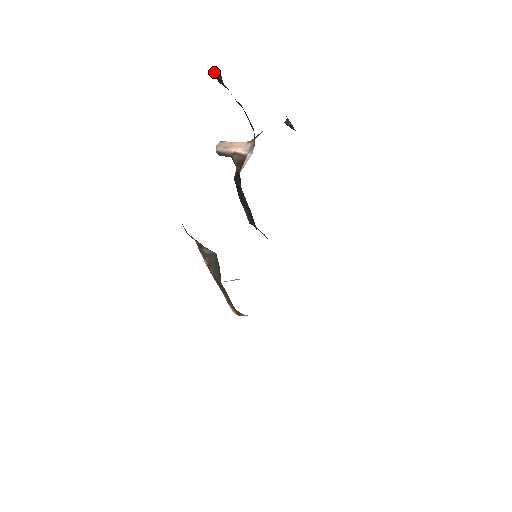
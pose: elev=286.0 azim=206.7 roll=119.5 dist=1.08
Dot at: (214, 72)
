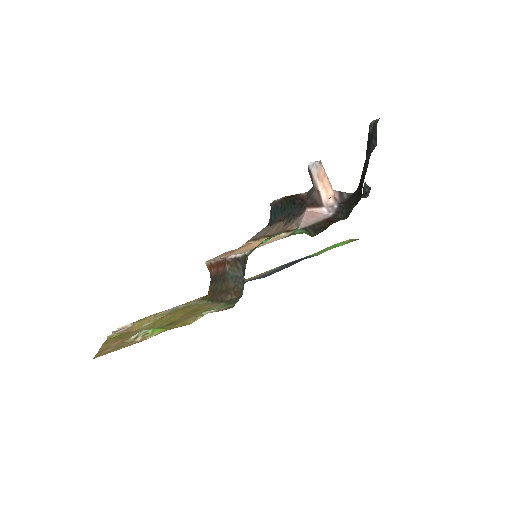
Dot at: (376, 131)
